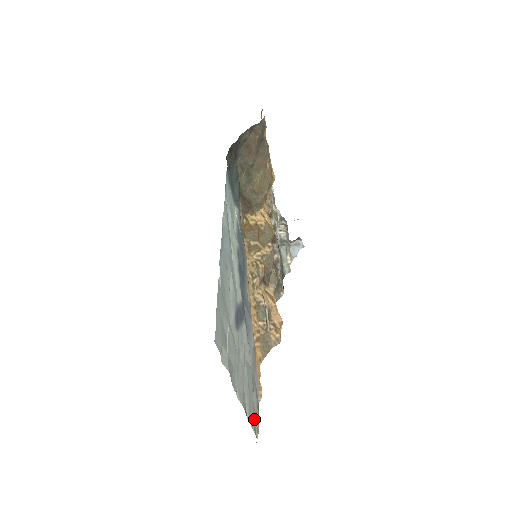
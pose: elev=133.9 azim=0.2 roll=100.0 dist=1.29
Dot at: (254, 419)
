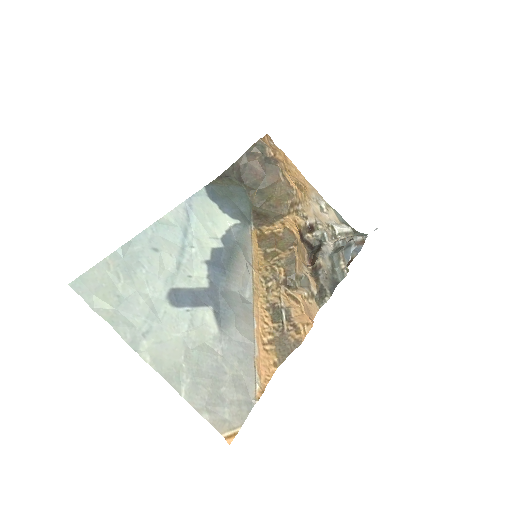
Dot at: (217, 410)
